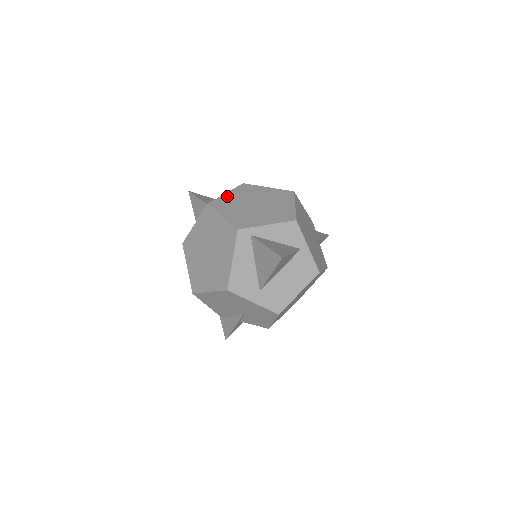
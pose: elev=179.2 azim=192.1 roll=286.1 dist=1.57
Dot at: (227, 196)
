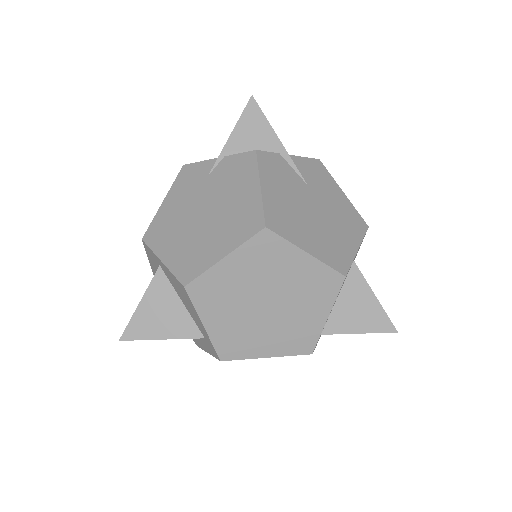
Dot at: (215, 329)
